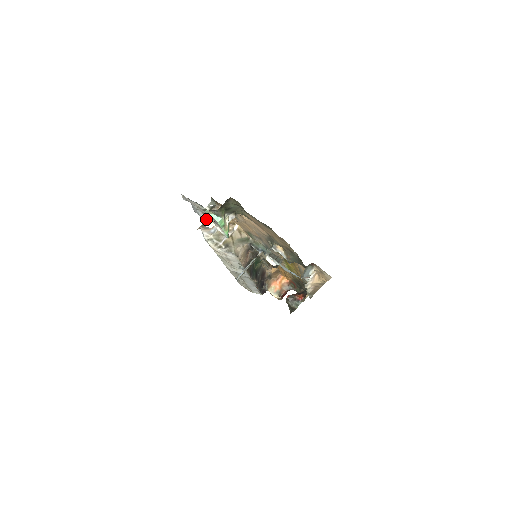
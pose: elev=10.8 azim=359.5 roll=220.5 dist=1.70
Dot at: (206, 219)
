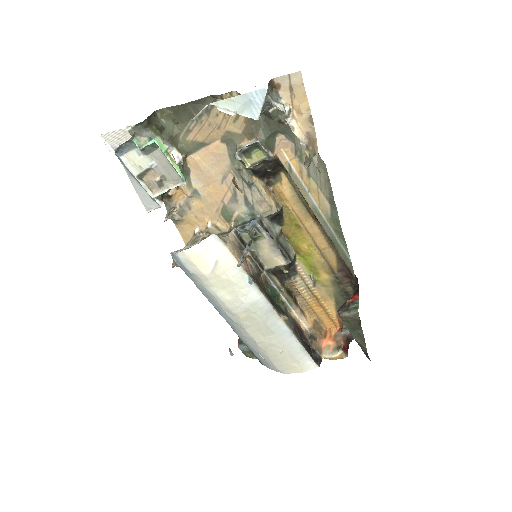
Dot at: (157, 194)
